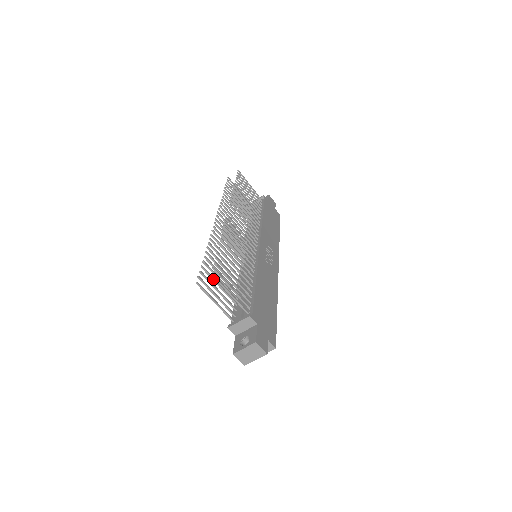
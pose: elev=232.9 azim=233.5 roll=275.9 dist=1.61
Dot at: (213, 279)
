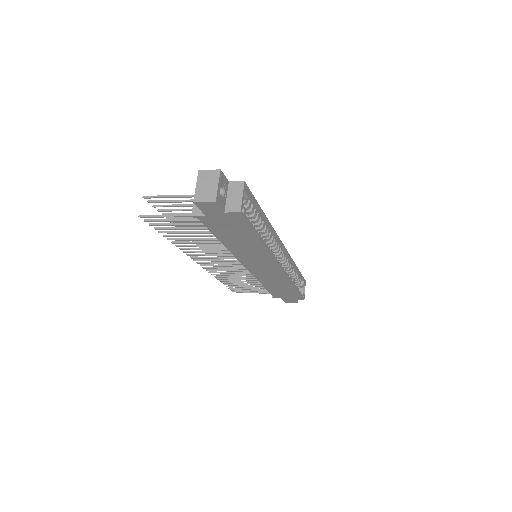
Dot at: (172, 228)
